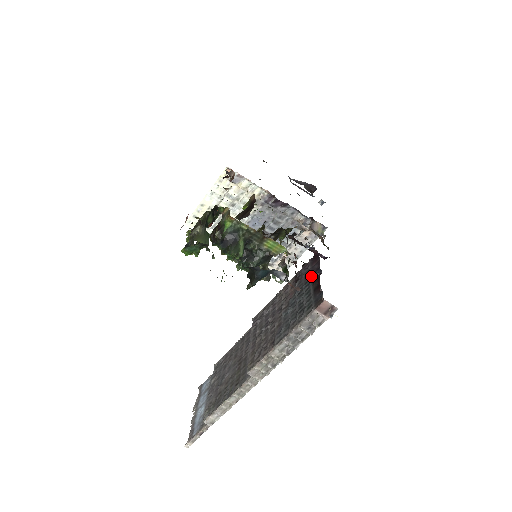
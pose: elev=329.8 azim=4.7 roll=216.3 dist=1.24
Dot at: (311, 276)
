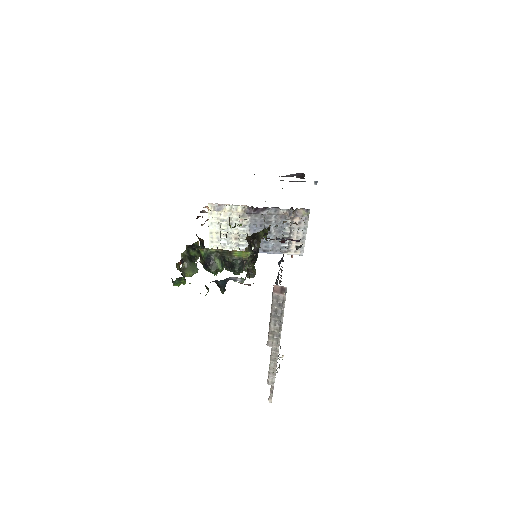
Dot at: occluded
